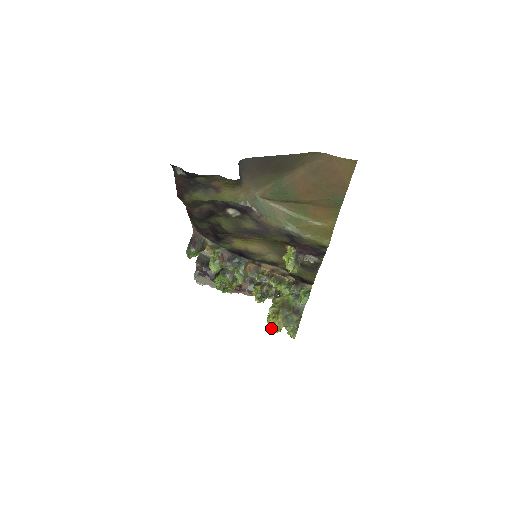
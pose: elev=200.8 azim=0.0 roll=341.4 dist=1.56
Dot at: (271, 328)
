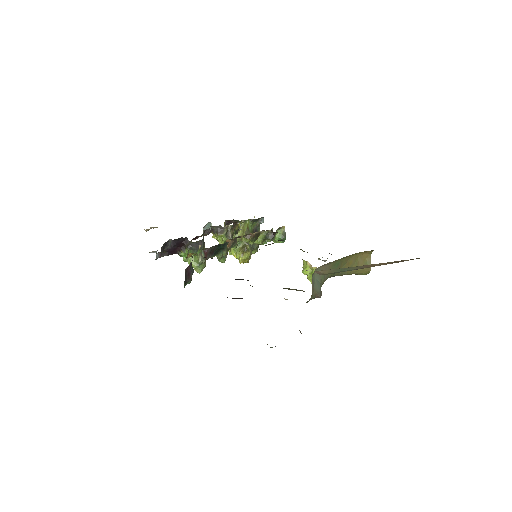
Dot at: occluded
